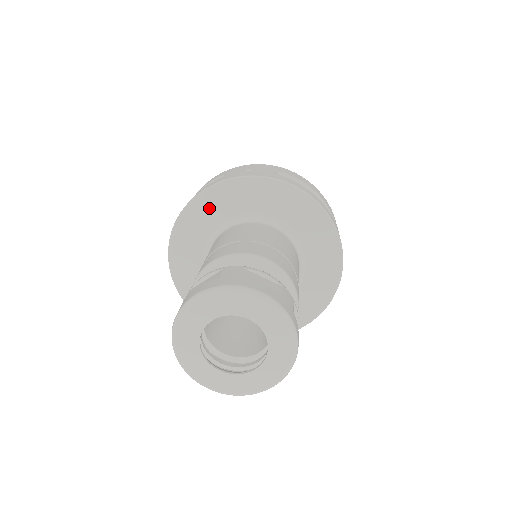
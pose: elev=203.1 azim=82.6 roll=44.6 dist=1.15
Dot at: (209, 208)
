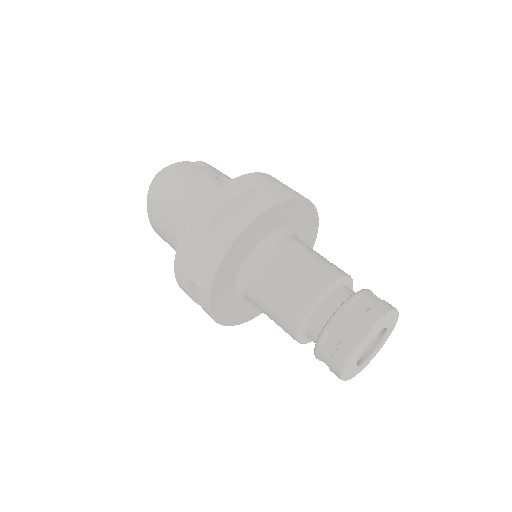
Dot at: (266, 222)
